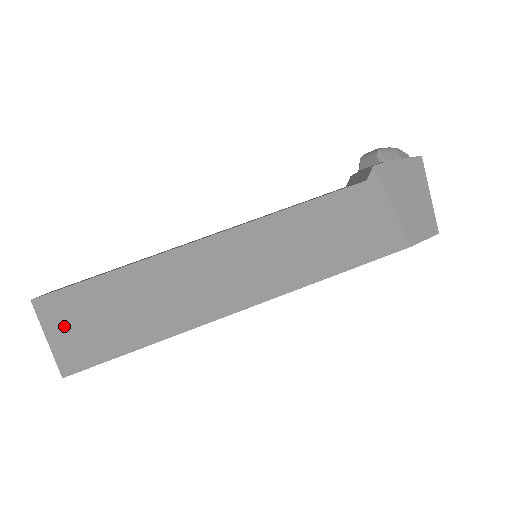
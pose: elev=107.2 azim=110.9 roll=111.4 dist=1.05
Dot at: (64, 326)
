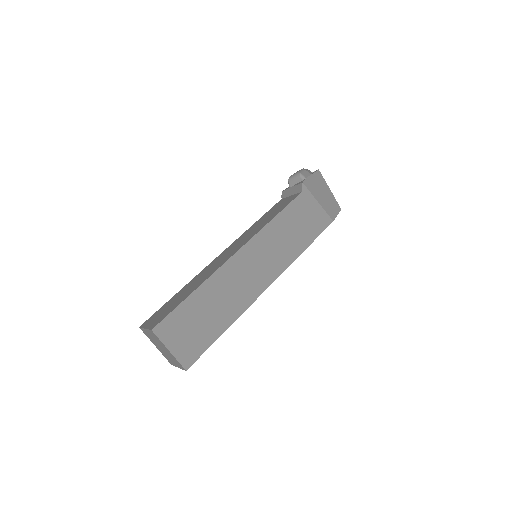
Dot at: (176, 338)
